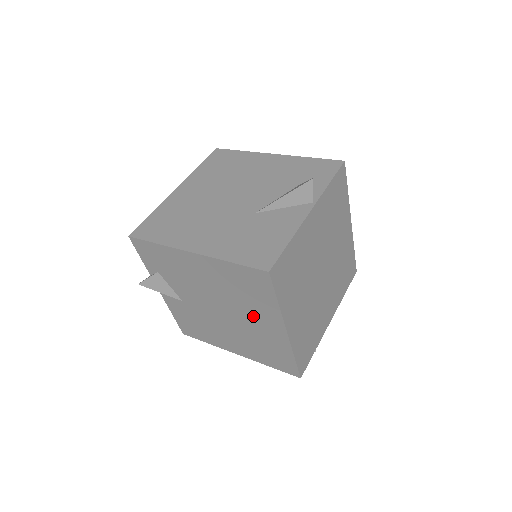
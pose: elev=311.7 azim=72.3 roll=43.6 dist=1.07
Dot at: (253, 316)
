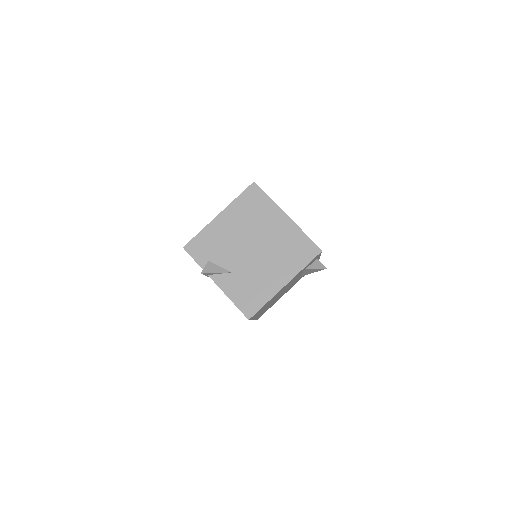
Dot at: (268, 226)
